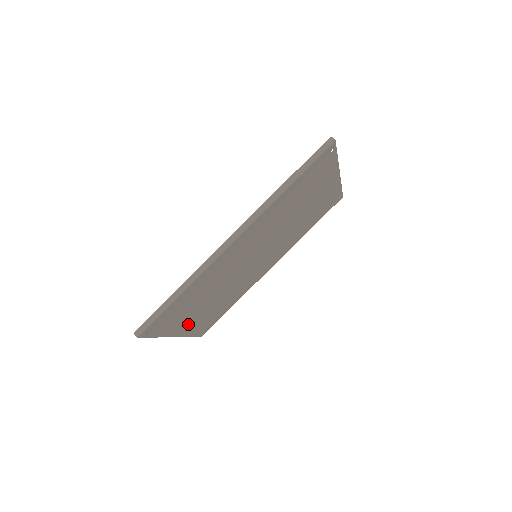
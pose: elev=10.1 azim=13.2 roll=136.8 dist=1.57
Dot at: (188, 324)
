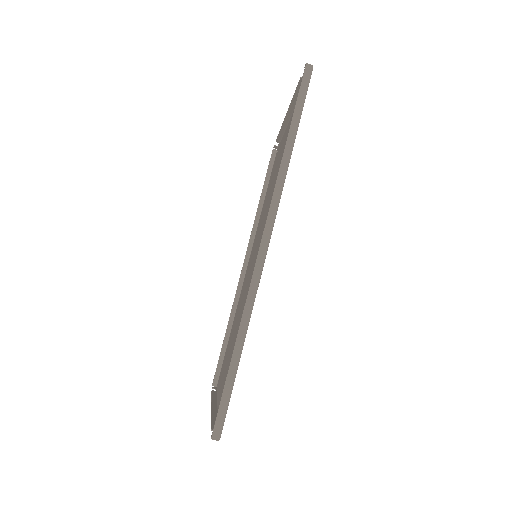
Dot at: occluded
